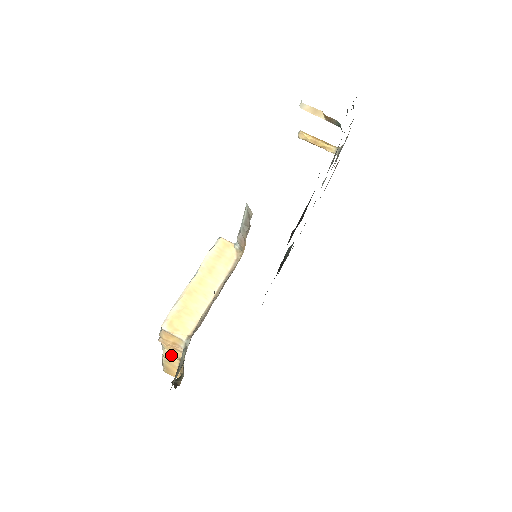
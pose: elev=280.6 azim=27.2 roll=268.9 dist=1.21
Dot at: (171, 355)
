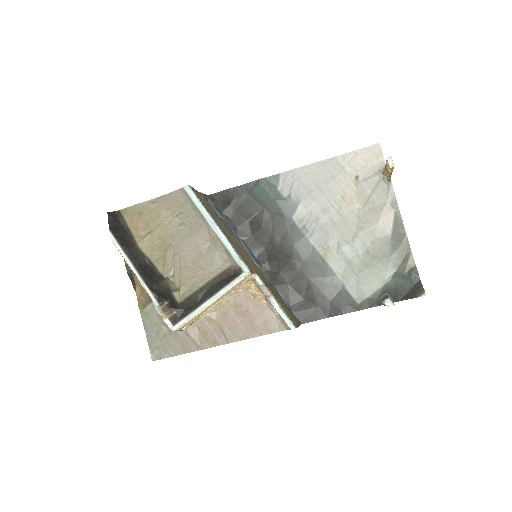
Dot at: occluded
